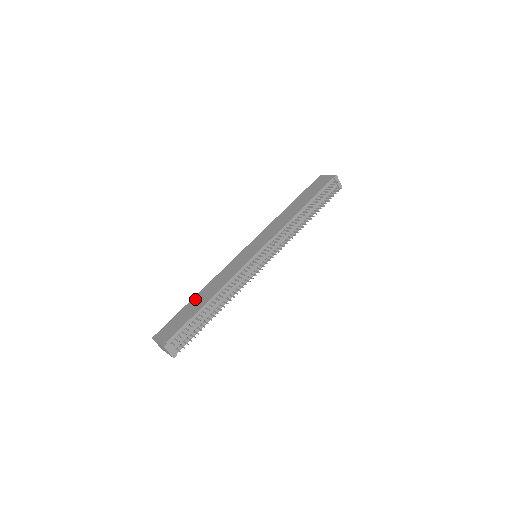
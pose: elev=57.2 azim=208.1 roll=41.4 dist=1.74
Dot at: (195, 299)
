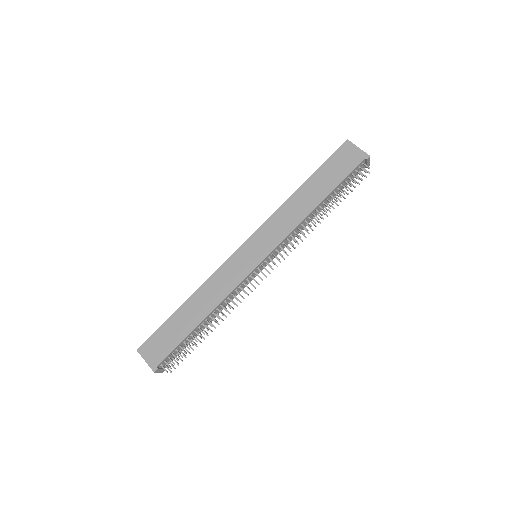
Dot at: (184, 309)
